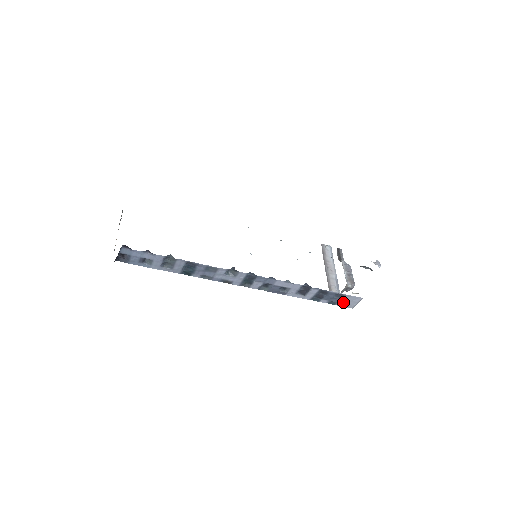
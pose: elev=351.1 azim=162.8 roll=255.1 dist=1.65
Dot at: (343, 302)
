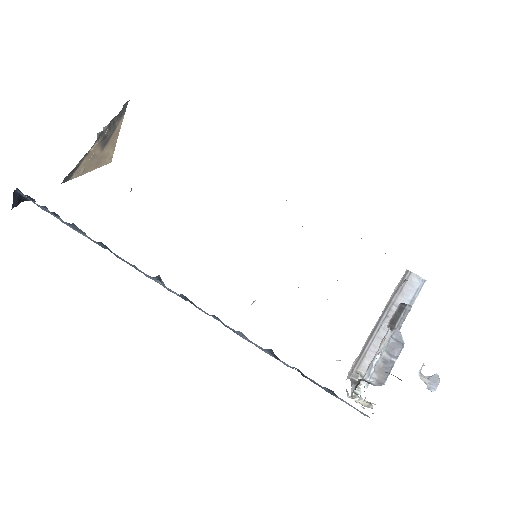
Dot at: occluded
